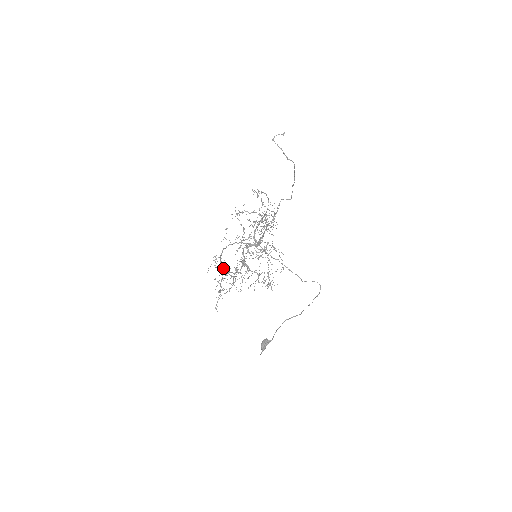
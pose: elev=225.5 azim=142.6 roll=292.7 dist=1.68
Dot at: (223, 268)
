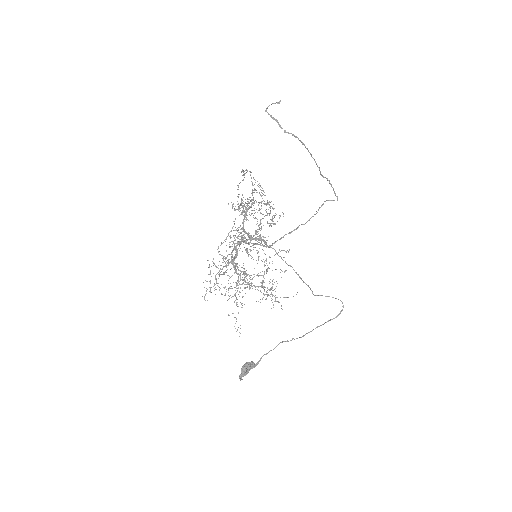
Dot at: (240, 277)
